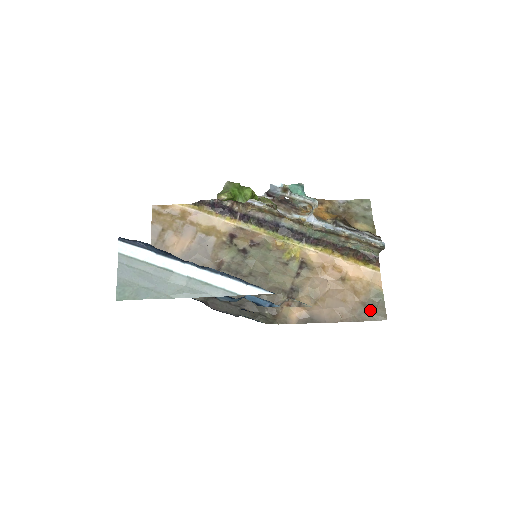
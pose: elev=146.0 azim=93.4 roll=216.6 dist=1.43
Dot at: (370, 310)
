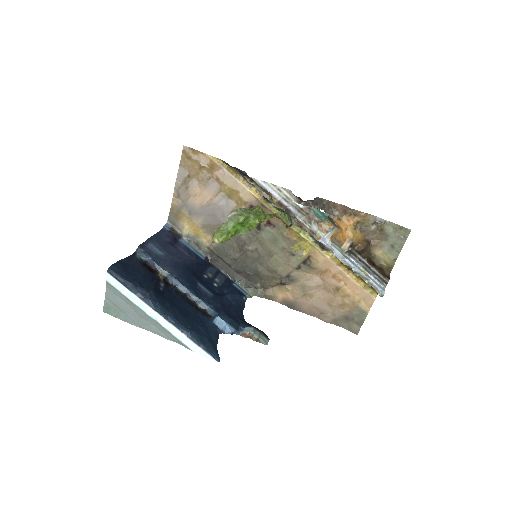
Dot at: (348, 321)
